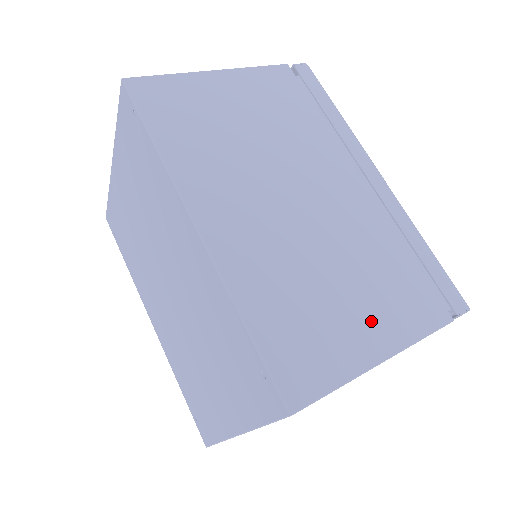
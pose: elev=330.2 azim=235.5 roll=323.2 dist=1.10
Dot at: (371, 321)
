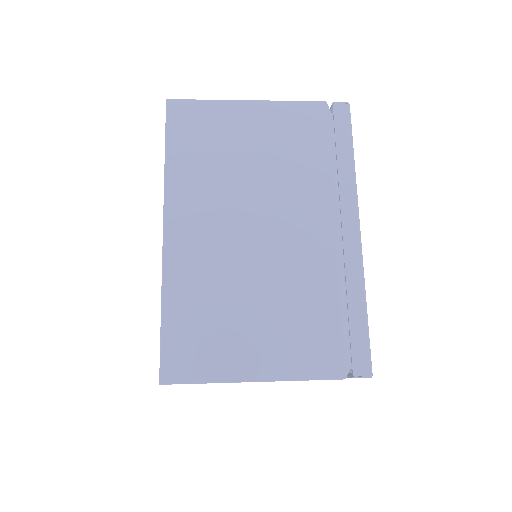
Dot at: (263, 348)
